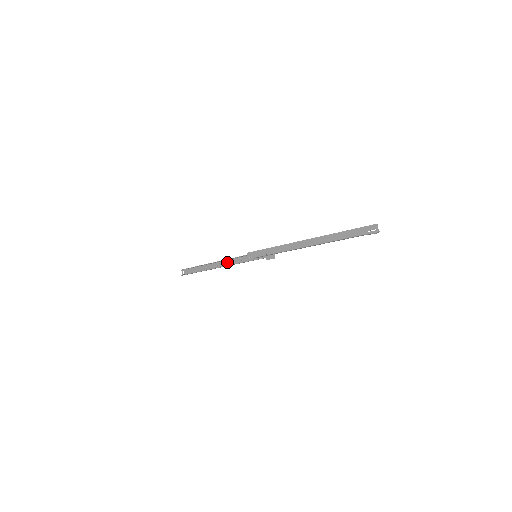
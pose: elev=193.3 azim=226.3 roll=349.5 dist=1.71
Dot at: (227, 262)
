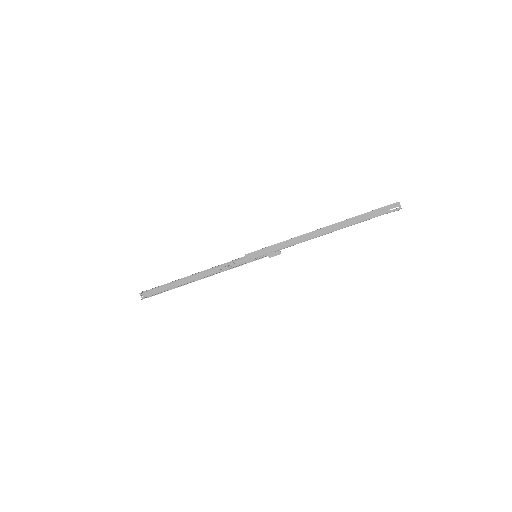
Dot at: (213, 270)
